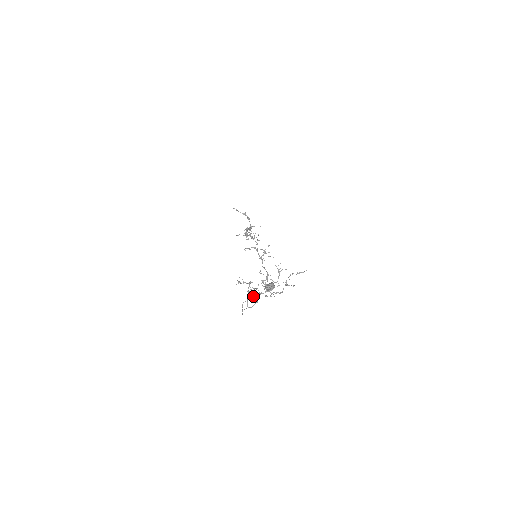
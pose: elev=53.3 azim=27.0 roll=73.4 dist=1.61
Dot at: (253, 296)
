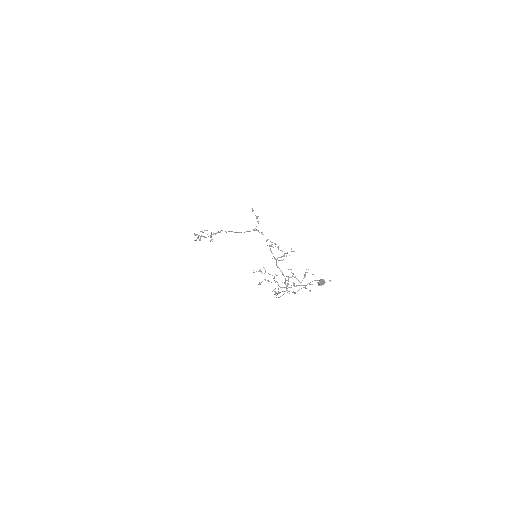
Dot at: occluded
